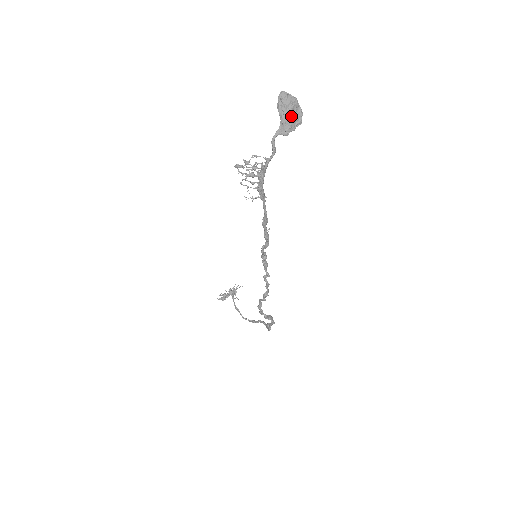
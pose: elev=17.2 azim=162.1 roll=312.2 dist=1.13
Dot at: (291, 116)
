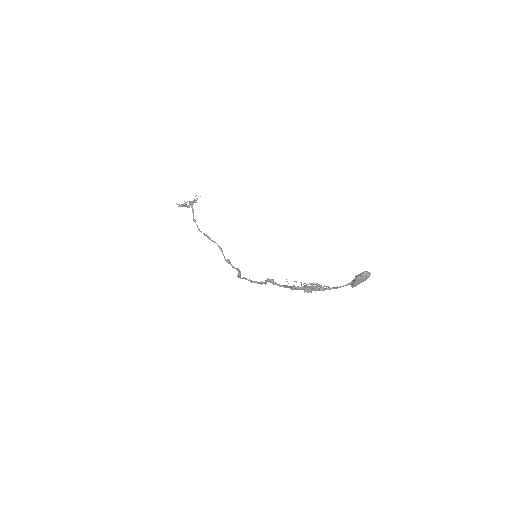
Dot at: (361, 282)
